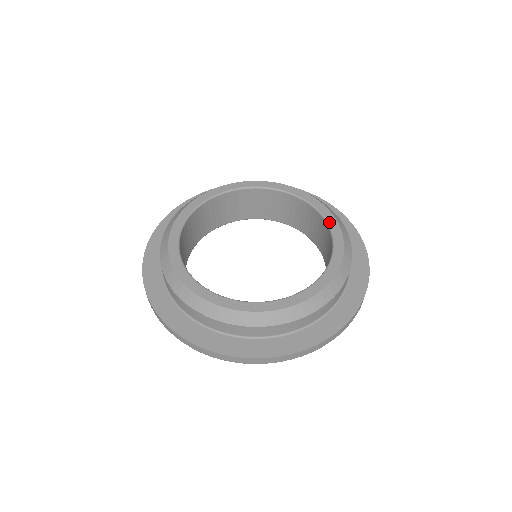
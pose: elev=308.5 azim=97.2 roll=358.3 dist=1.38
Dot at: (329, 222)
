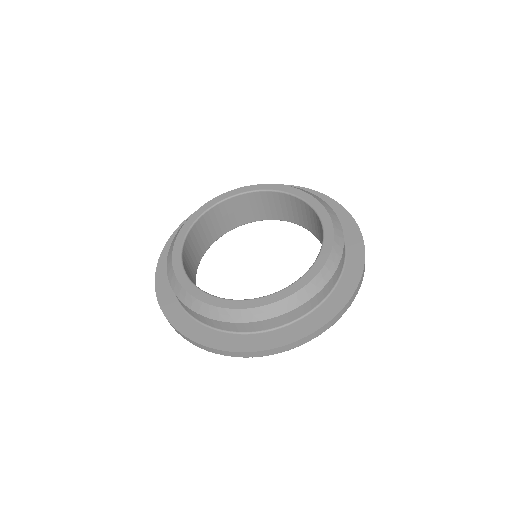
Dot at: (305, 199)
